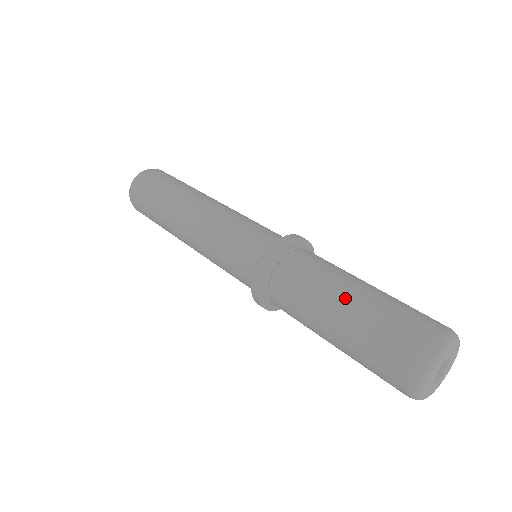
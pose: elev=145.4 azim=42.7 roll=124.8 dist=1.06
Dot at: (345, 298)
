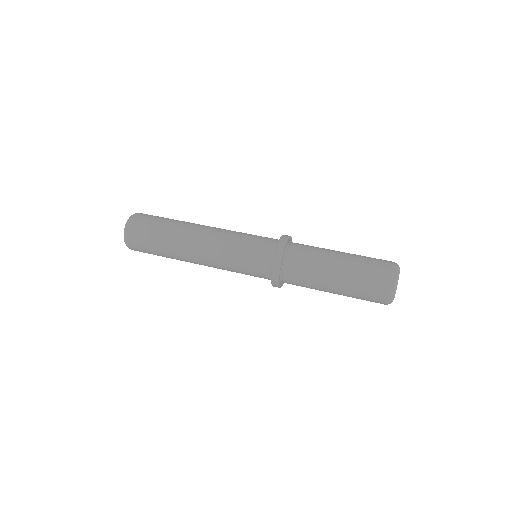
Dot at: (339, 257)
